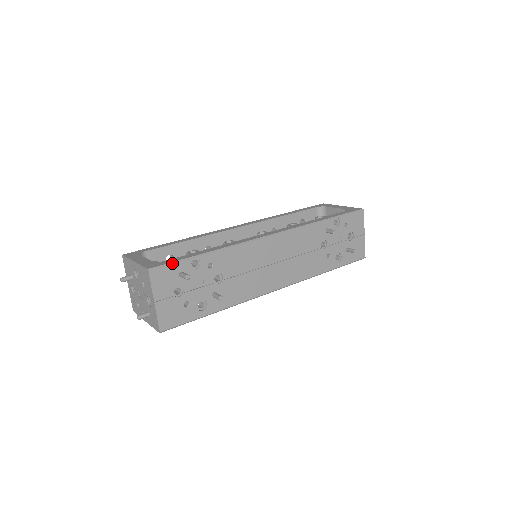
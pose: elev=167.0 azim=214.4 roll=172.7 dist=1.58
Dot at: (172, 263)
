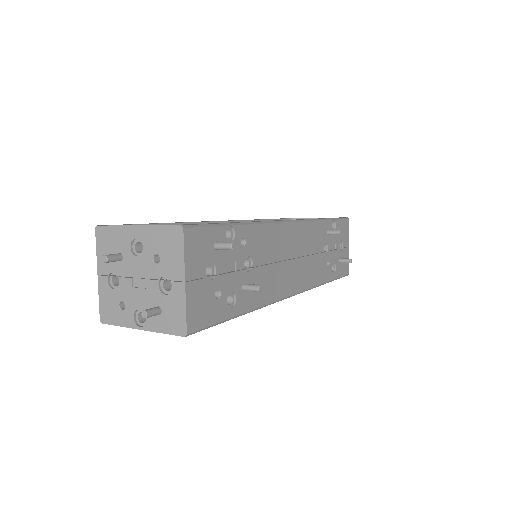
Dot at: (208, 225)
